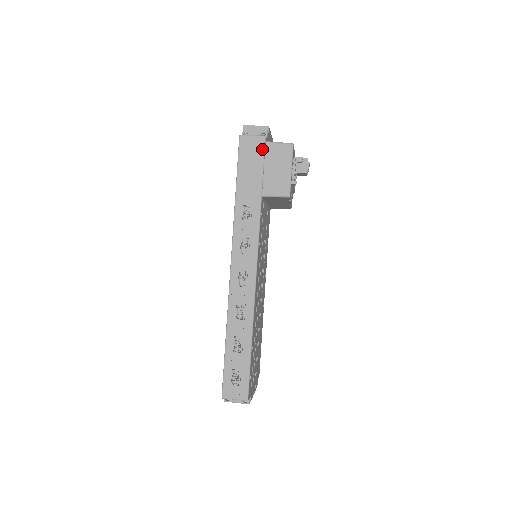
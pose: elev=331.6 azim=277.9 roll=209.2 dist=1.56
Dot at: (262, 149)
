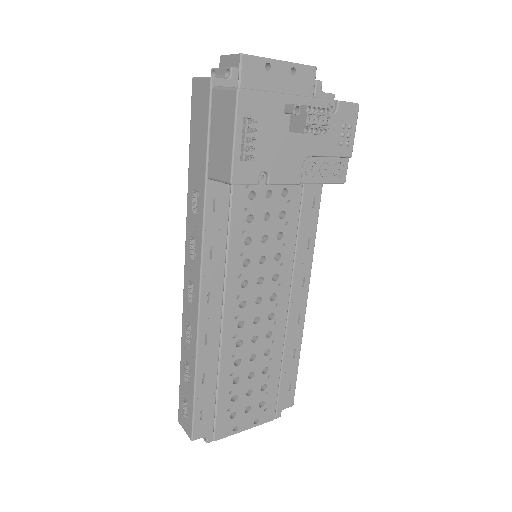
Dot at: (207, 101)
